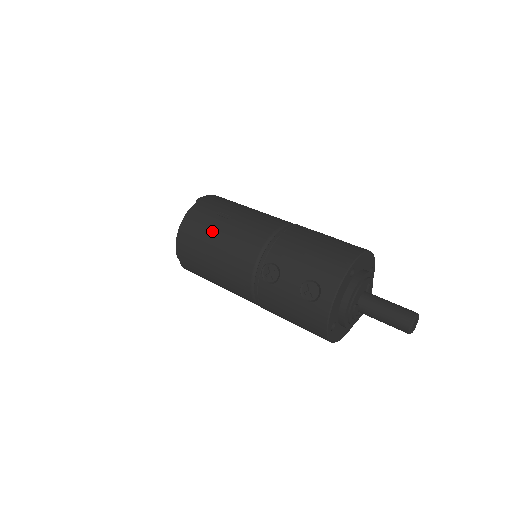
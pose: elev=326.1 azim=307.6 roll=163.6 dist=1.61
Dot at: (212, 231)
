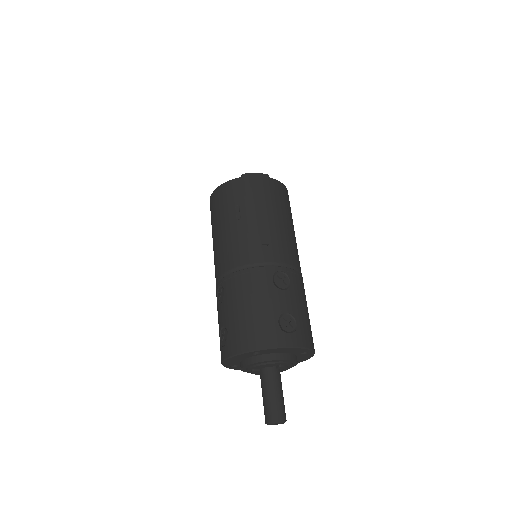
Dot at: (222, 219)
